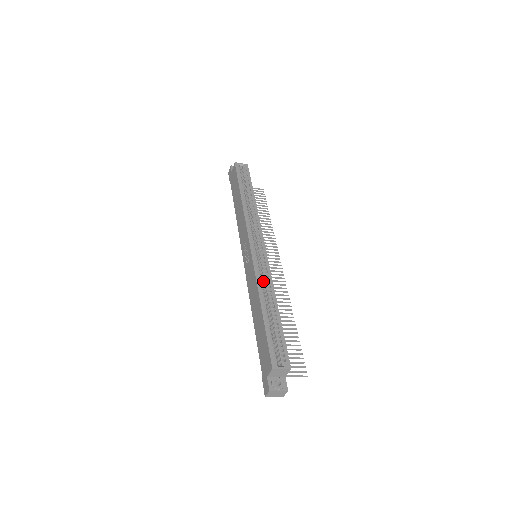
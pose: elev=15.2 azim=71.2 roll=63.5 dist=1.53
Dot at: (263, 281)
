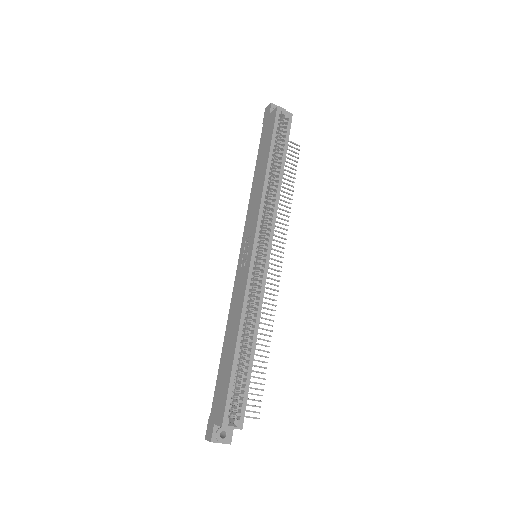
Dot at: (251, 301)
